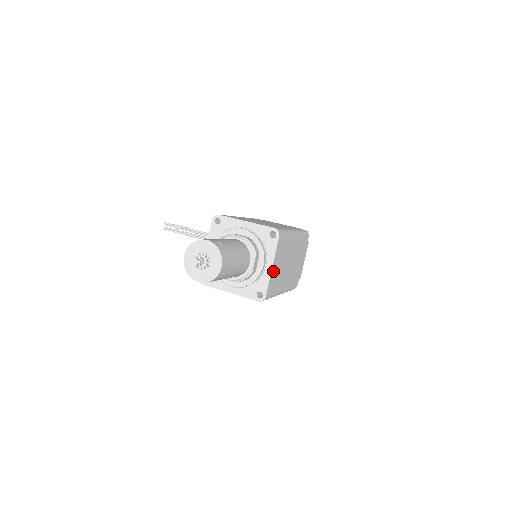
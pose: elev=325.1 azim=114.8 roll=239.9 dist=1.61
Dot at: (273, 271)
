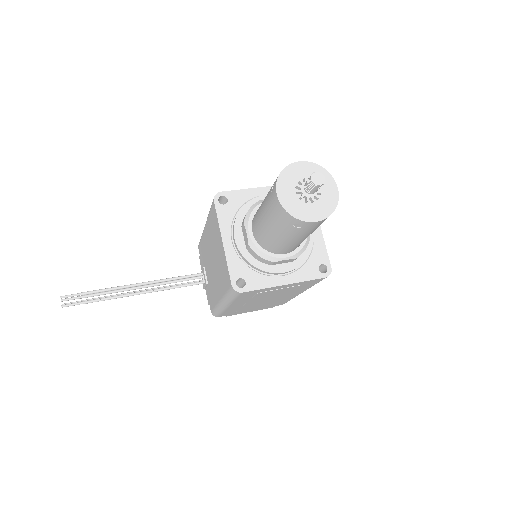
Dot at: occluded
